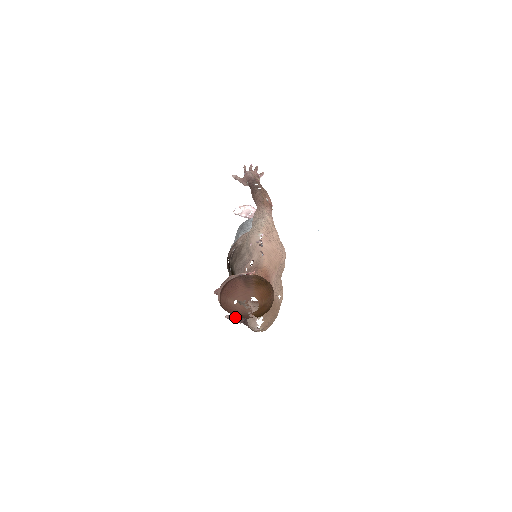
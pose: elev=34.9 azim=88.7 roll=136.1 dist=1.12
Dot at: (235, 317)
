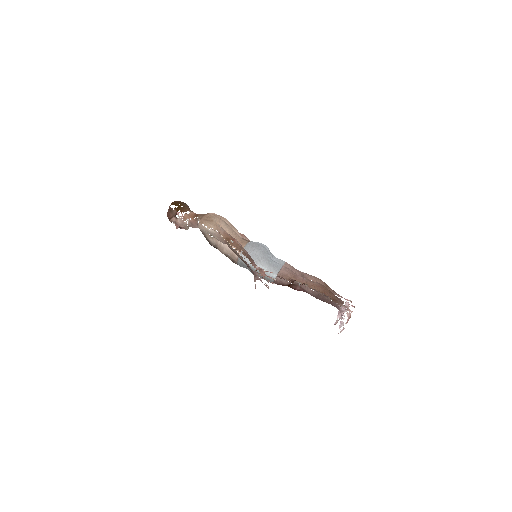
Dot at: (254, 278)
